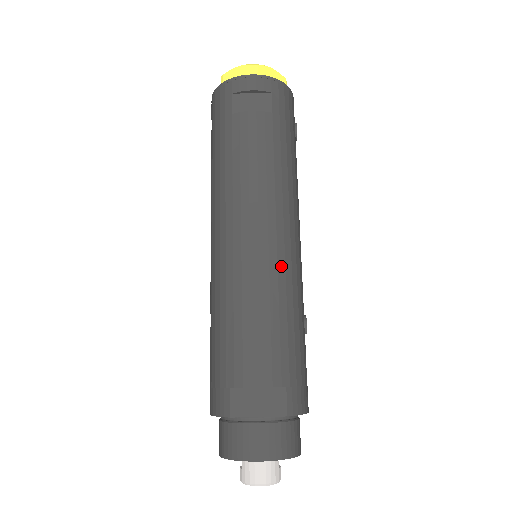
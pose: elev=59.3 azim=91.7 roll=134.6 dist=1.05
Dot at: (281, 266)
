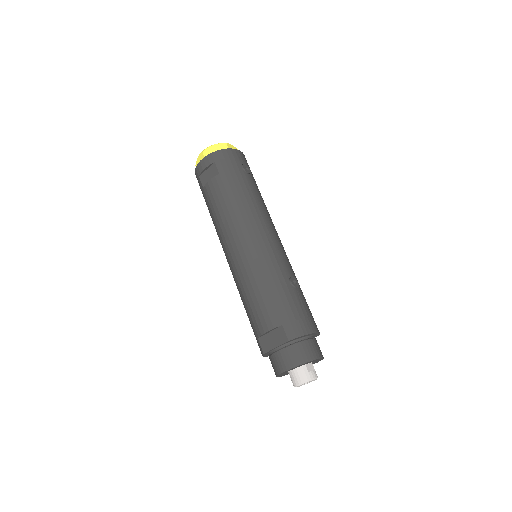
Dot at: (255, 259)
